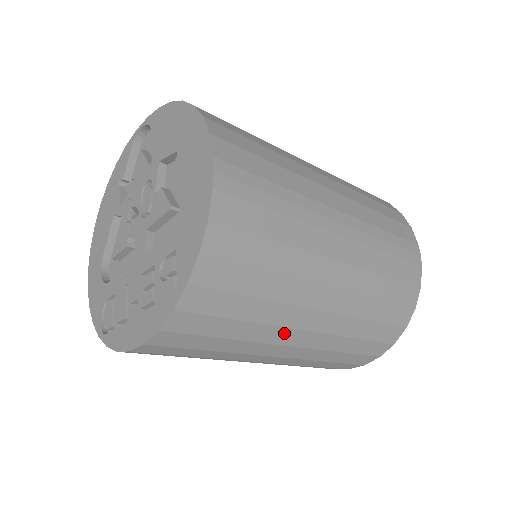
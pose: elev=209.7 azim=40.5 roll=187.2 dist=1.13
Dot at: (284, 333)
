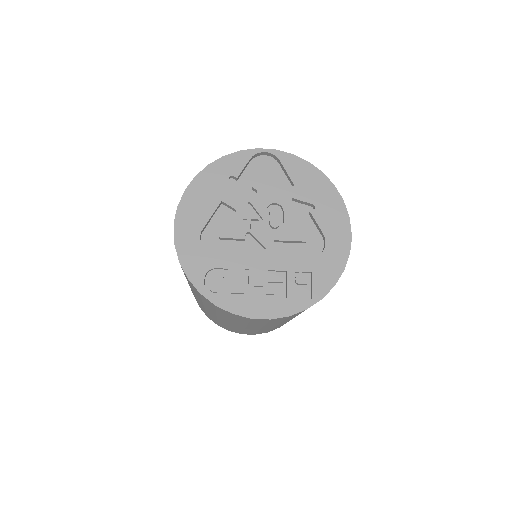
Dot at: (288, 320)
